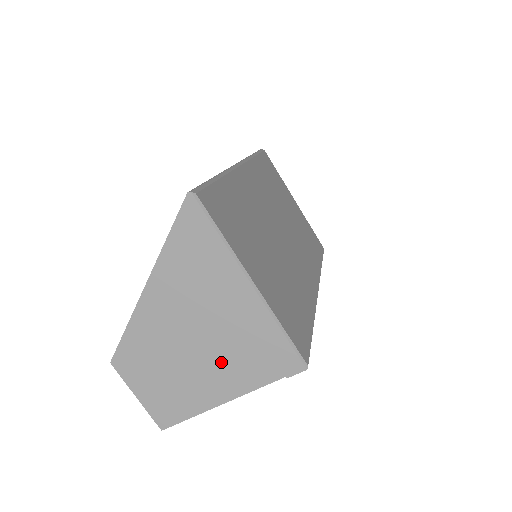
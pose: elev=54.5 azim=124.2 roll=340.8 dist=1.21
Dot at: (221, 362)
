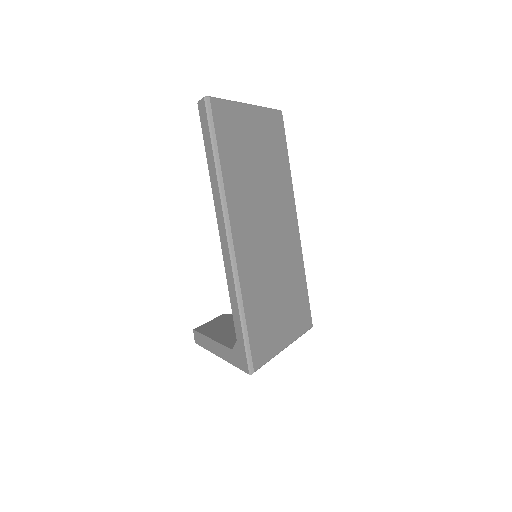
Dot at: occluded
